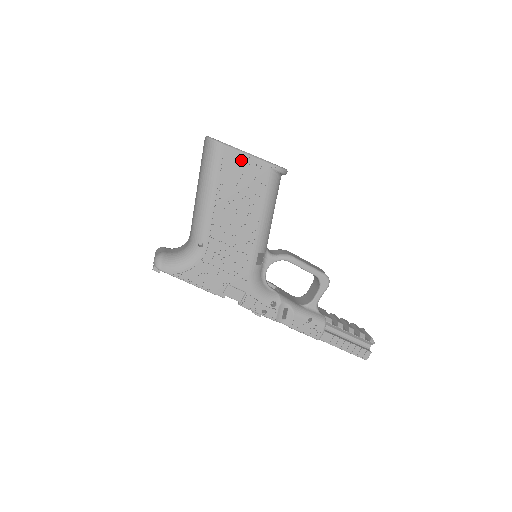
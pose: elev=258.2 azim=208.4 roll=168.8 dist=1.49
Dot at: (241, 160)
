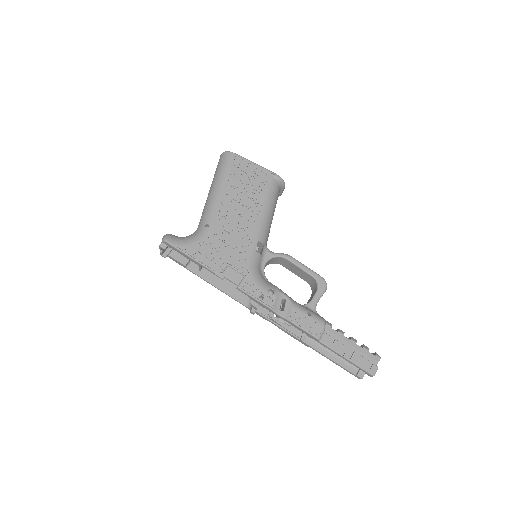
Dot at: (247, 165)
